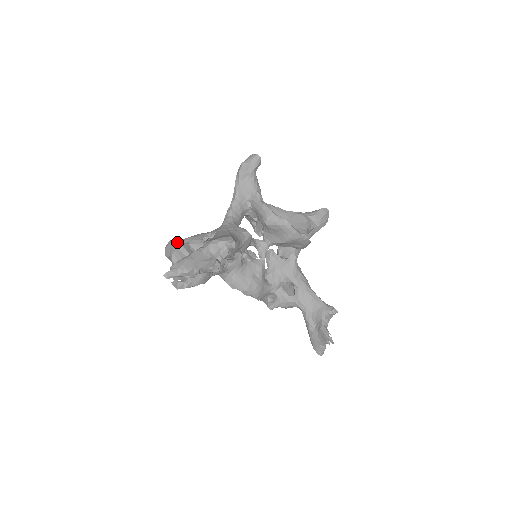
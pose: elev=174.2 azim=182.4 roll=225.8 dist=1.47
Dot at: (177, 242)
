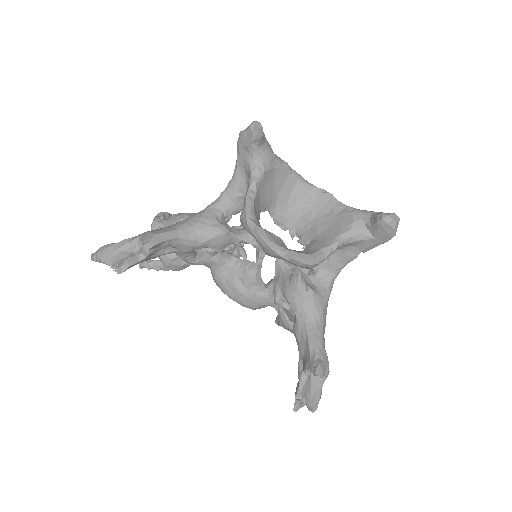
Dot at: (156, 217)
